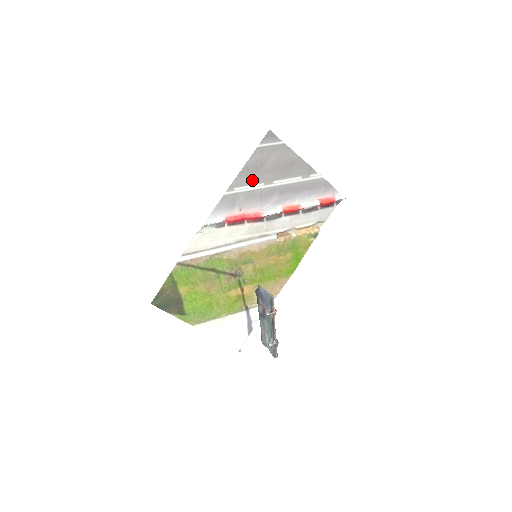
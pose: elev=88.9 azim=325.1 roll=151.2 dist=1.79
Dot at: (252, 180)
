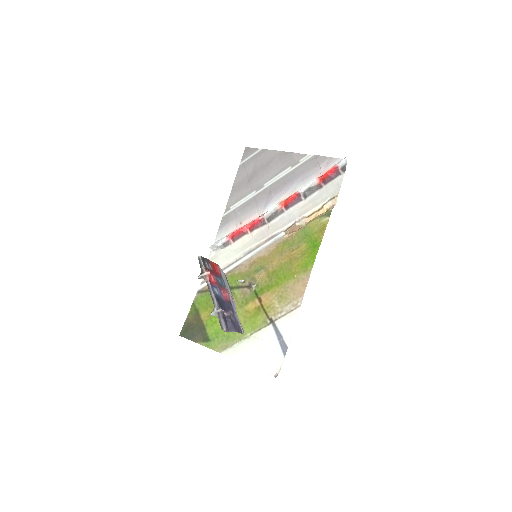
Dot at: (244, 193)
